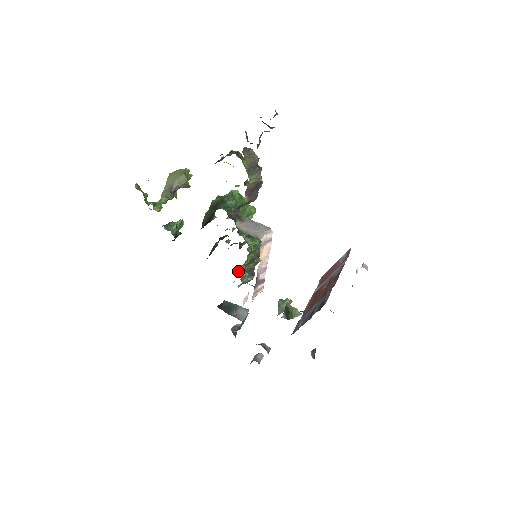
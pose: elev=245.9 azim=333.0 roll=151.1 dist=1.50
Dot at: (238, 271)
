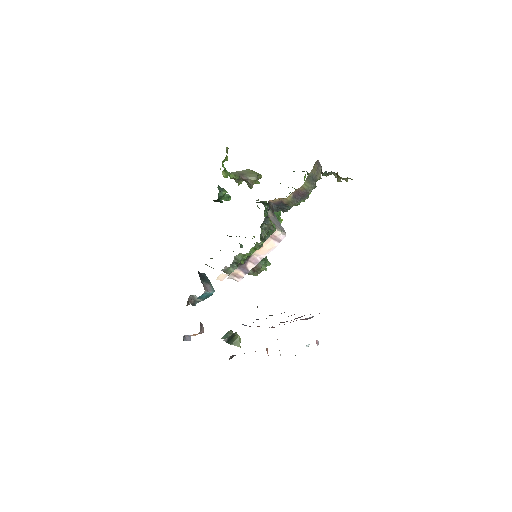
Dot at: (235, 256)
